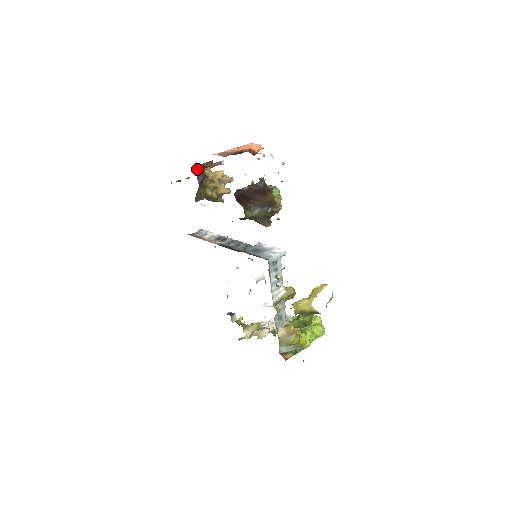
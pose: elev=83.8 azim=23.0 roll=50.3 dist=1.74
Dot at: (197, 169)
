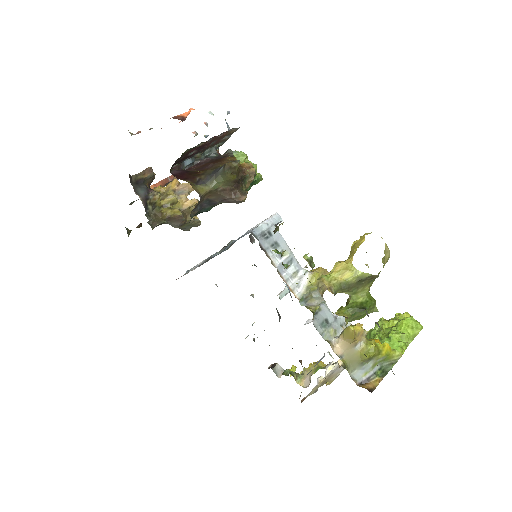
Dot at: (132, 183)
